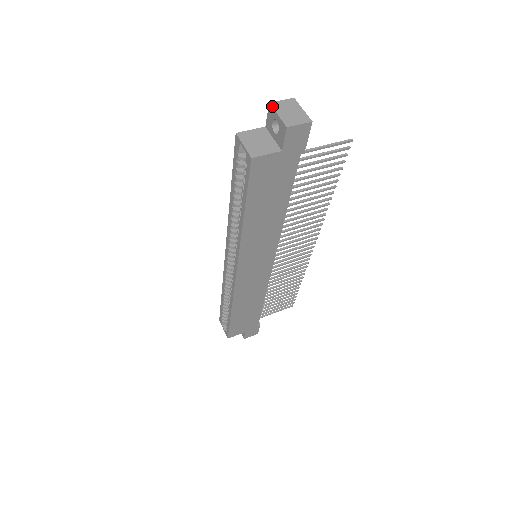
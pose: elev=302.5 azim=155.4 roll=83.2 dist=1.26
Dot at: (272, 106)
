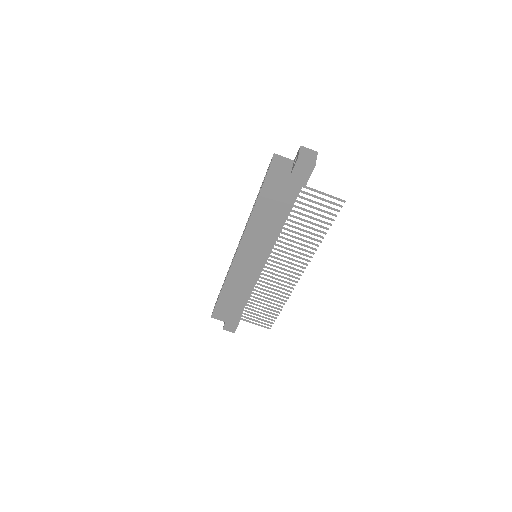
Dot at: (300, 147)
